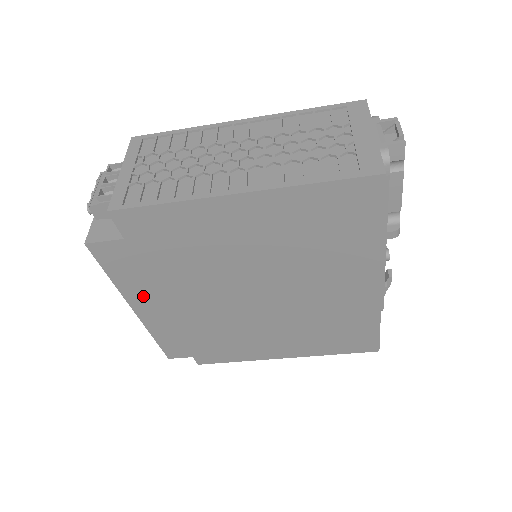
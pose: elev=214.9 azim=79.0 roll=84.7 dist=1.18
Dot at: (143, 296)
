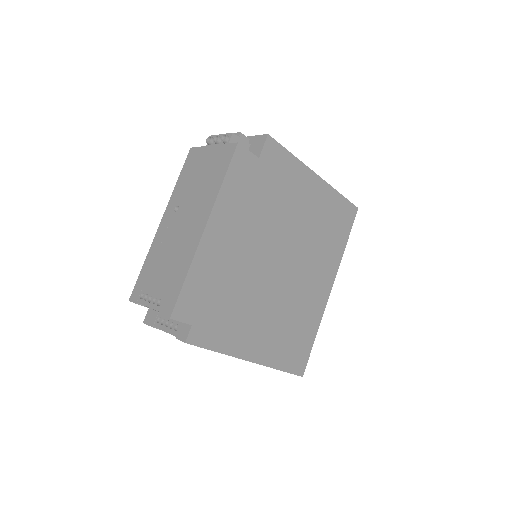
Dot at: (225, 215)
